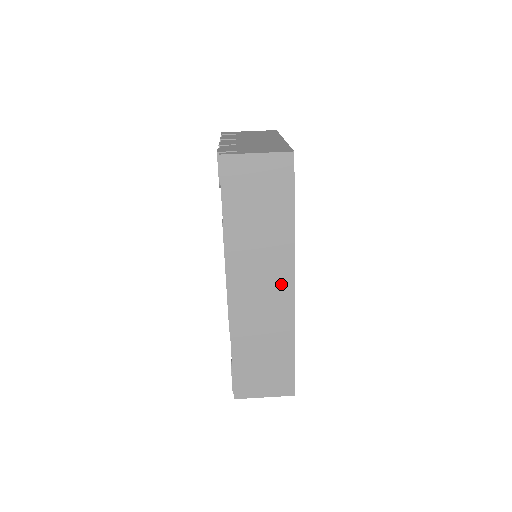
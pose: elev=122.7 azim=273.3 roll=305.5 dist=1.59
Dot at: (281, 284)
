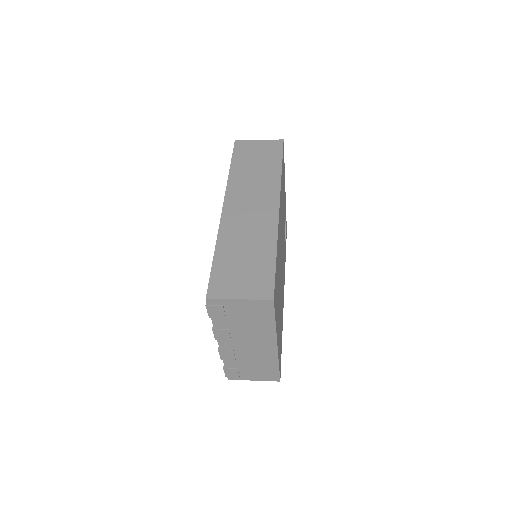
Dot at: (268, 204)
